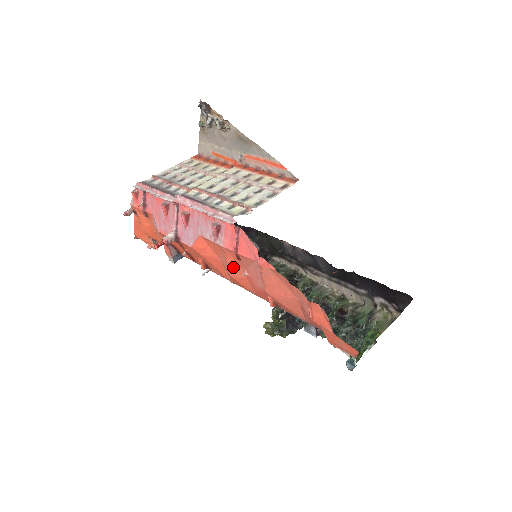
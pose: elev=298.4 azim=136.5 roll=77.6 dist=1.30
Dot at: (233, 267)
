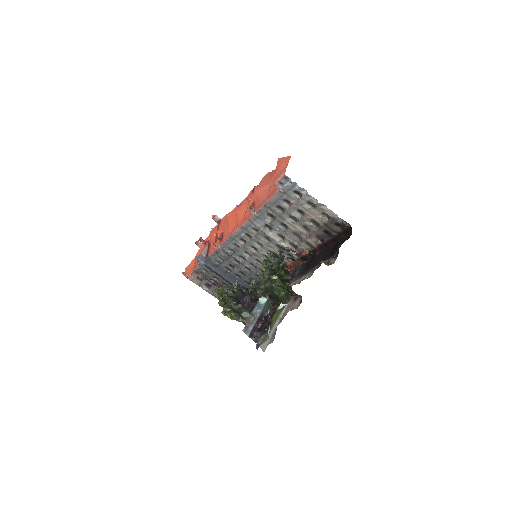
Dot at: (244, 206)
